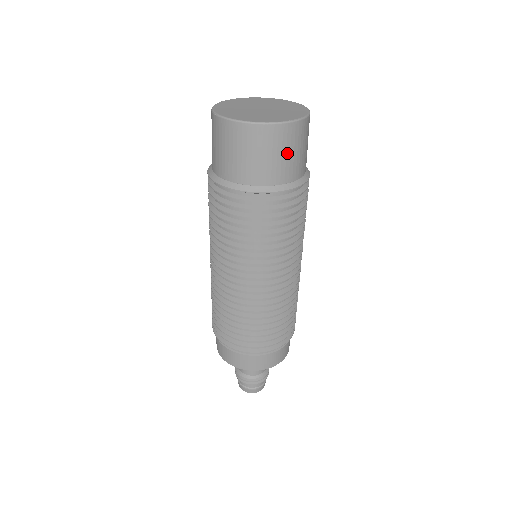
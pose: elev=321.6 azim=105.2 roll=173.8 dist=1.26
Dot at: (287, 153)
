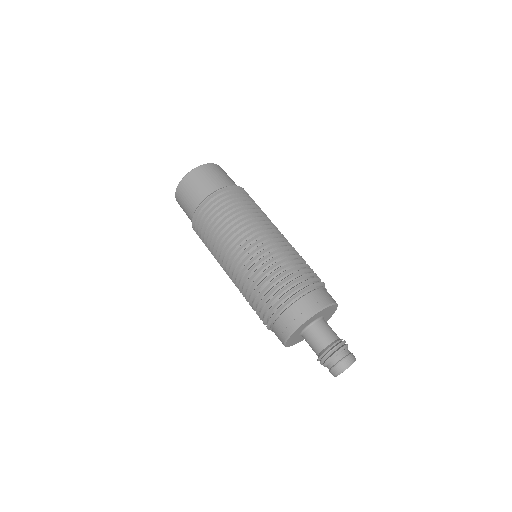
Dot at: occluded
